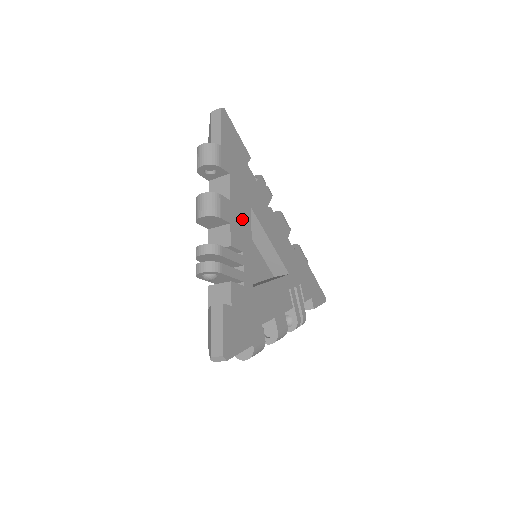
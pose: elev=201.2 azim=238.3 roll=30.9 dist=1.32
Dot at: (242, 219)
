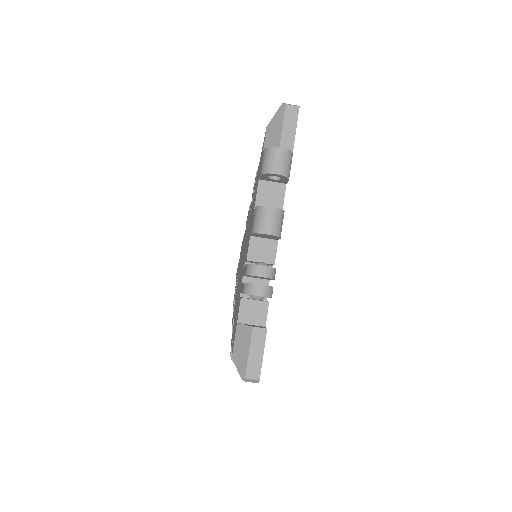
Dot at: occluded
